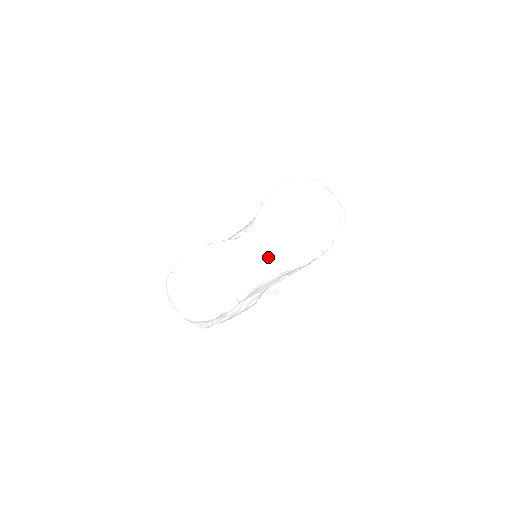
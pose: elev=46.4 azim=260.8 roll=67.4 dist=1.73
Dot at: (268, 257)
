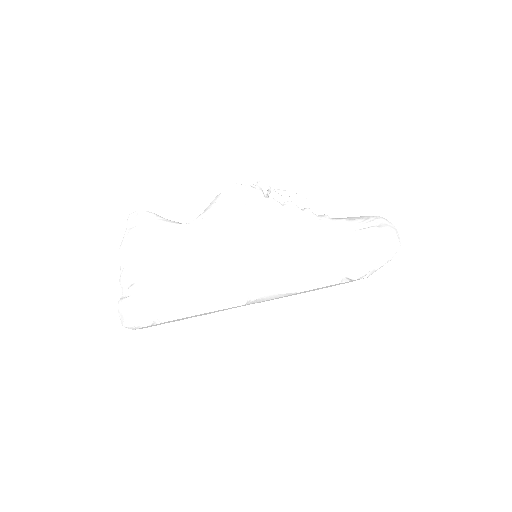
Dot at: occluded
